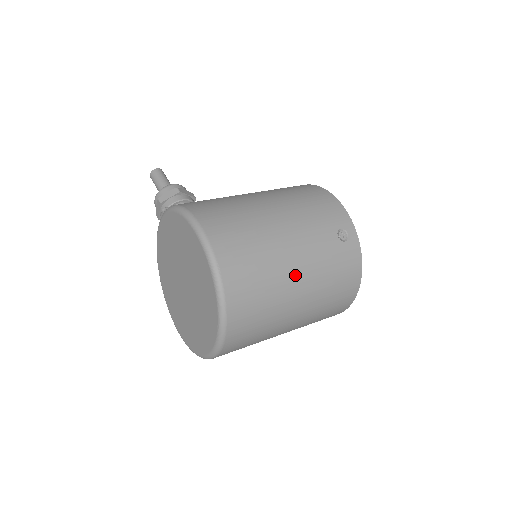
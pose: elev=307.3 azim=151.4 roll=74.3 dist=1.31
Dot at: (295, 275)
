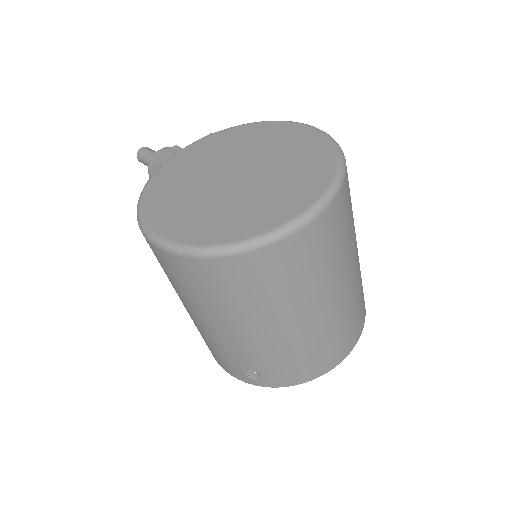
Dot at: (356, 245)
